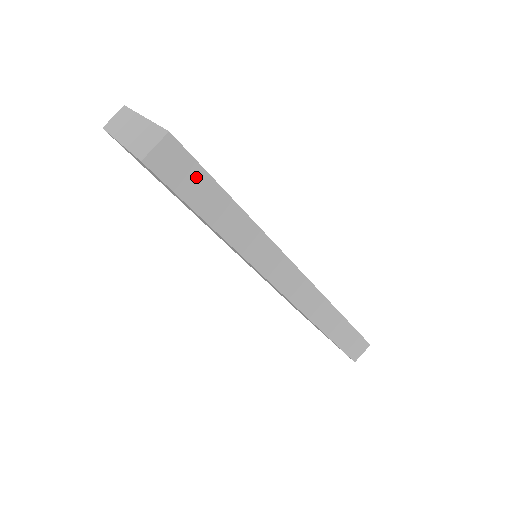
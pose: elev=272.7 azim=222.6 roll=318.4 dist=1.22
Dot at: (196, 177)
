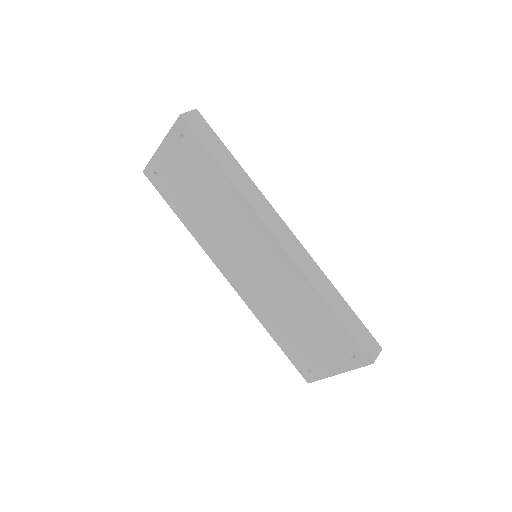
Dot at: (212, 137)
